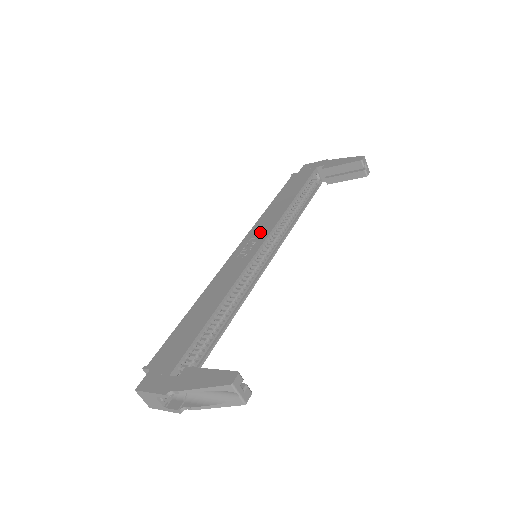
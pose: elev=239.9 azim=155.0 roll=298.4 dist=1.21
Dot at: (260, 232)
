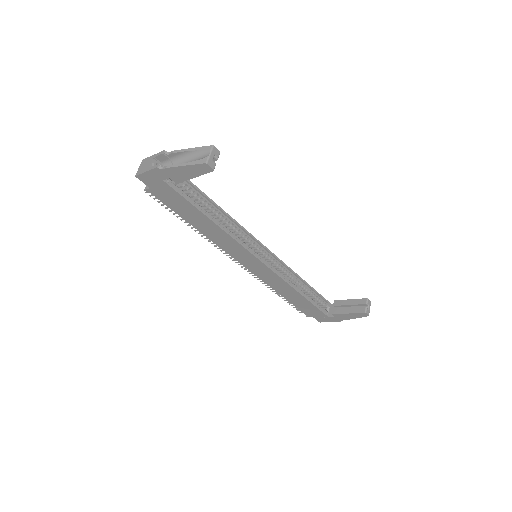
Dot at: occluded
